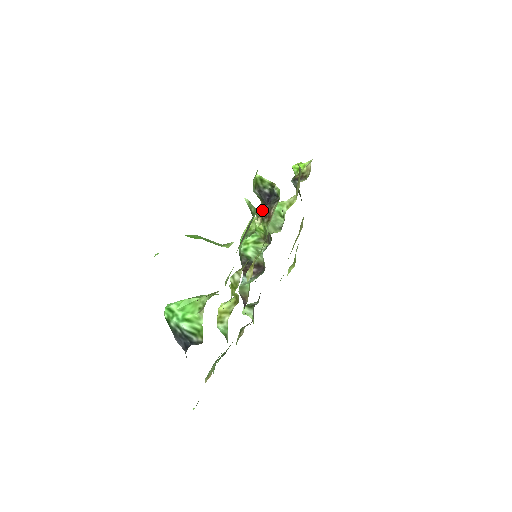
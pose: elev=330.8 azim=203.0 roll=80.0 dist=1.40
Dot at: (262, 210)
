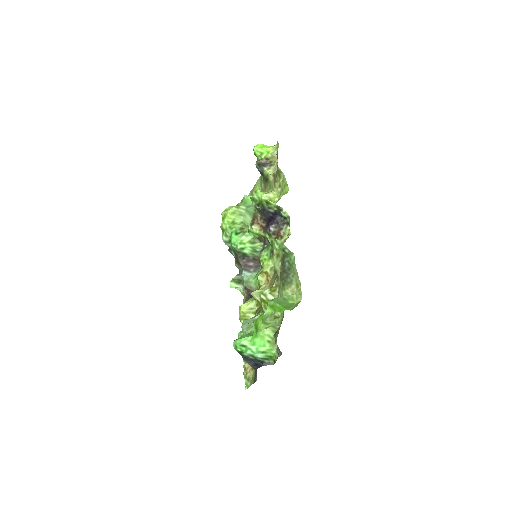
Dot at: (259, 218)
